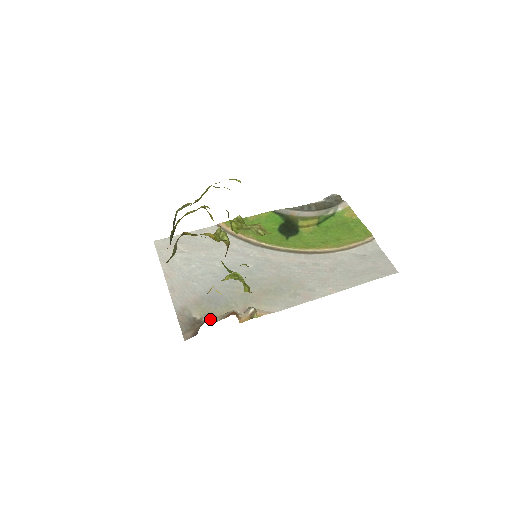
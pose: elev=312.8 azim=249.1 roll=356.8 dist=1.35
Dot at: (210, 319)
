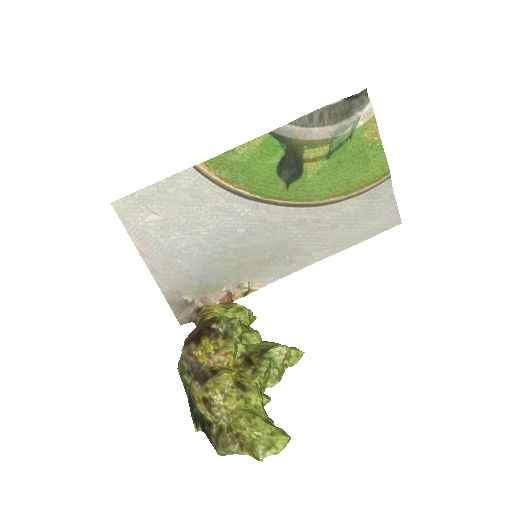
Dot at: (203, 301)
